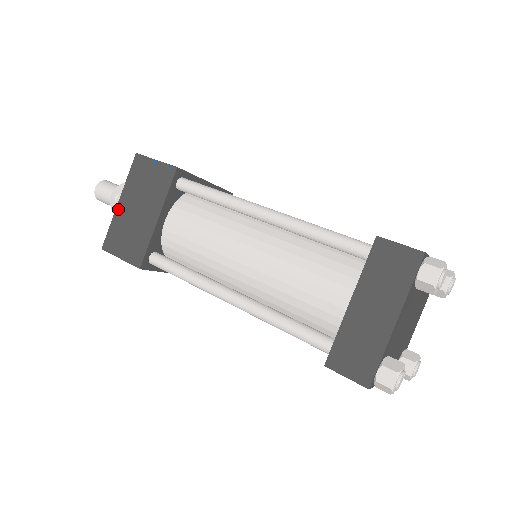
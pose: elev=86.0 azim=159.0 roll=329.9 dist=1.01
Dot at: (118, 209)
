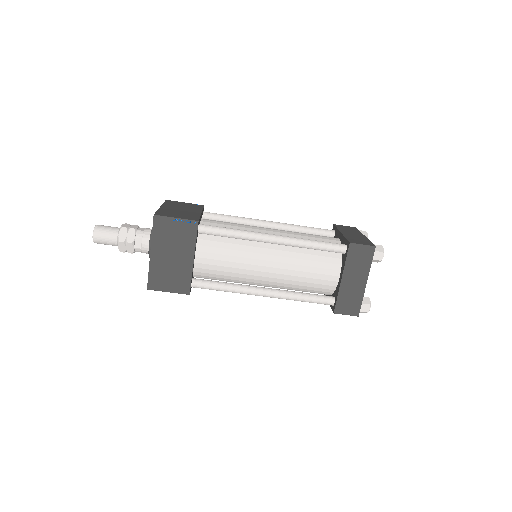
Dot at: (152, 259)
